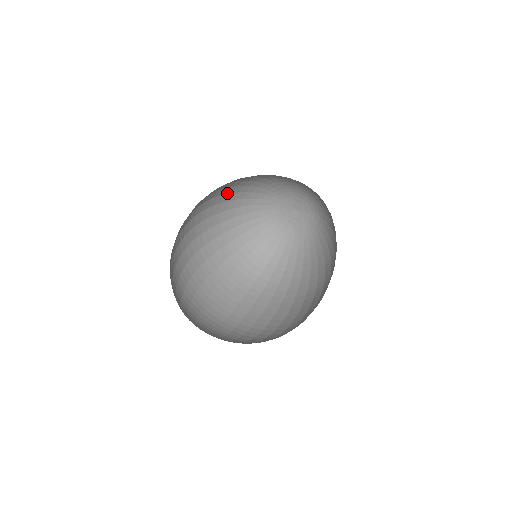
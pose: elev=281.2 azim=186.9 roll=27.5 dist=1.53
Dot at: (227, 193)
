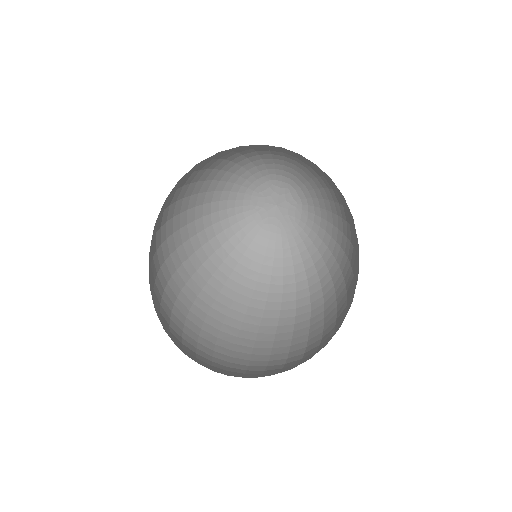
Dot at: (197, 249)
